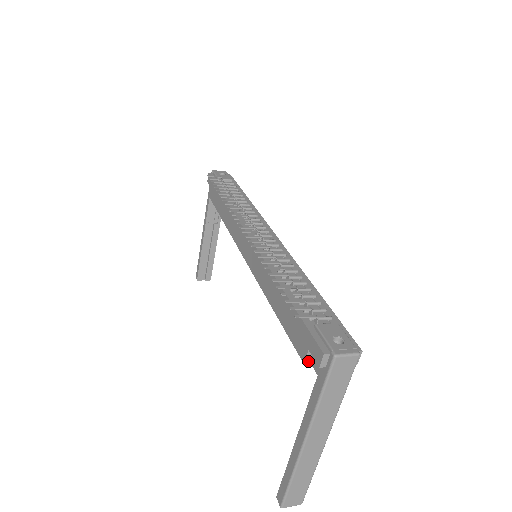
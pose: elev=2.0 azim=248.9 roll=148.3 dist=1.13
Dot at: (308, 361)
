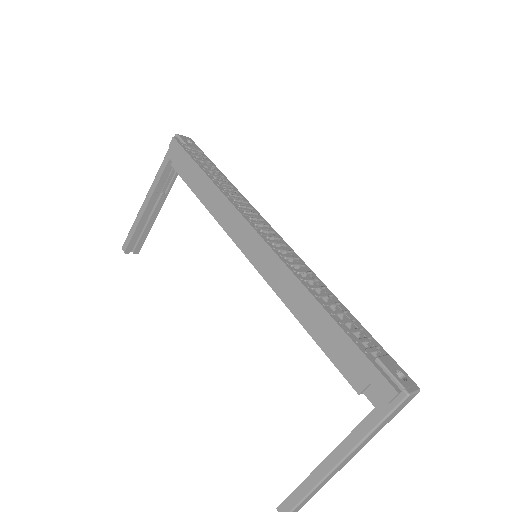
Dot at: (362, 392)
